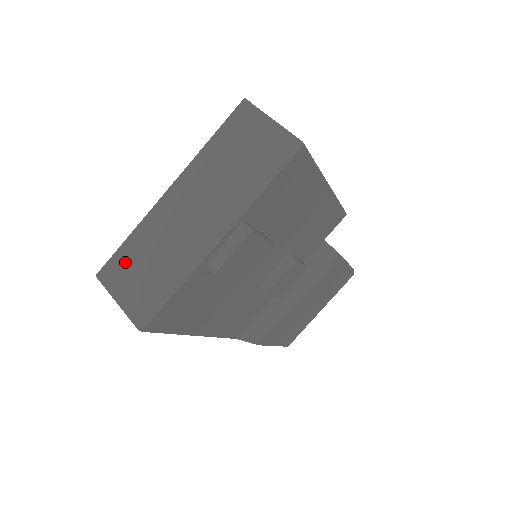
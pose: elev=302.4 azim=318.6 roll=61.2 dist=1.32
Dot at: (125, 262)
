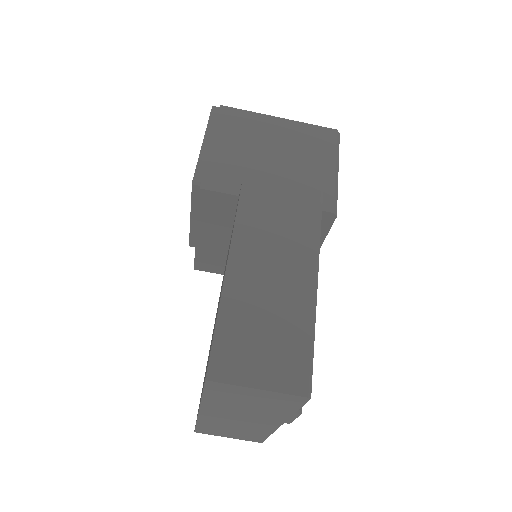
Dot at: (210, 430)
